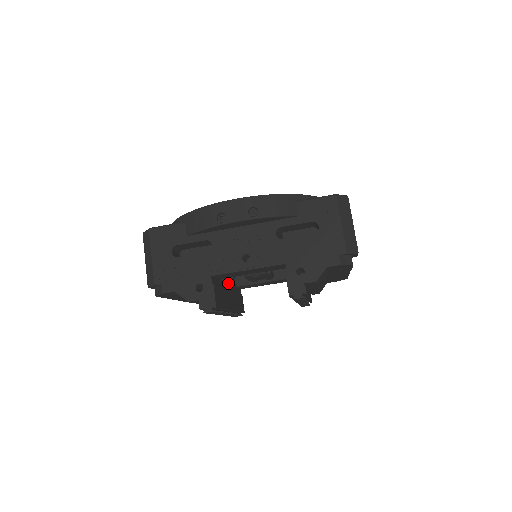
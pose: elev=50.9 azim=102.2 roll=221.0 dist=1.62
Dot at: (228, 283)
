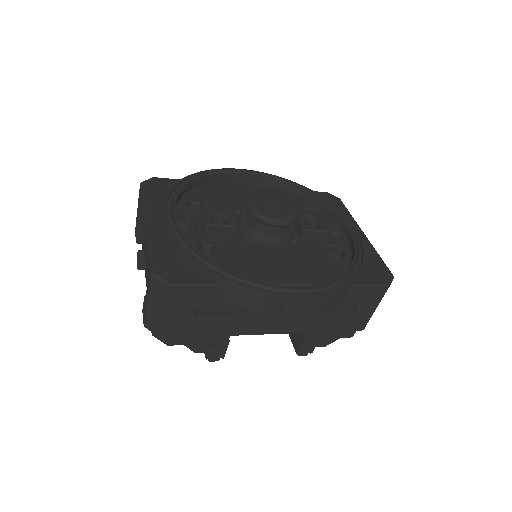
Dot at: occluded
